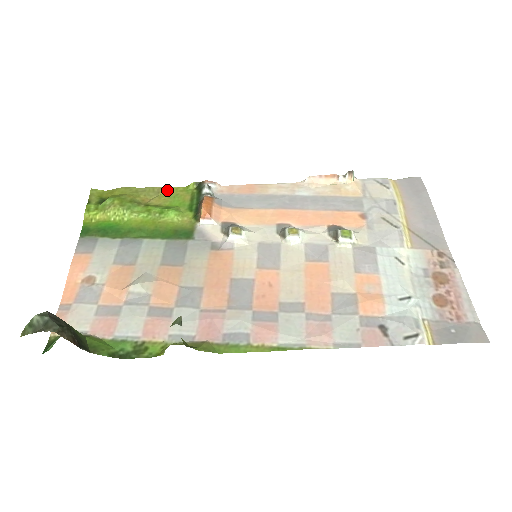
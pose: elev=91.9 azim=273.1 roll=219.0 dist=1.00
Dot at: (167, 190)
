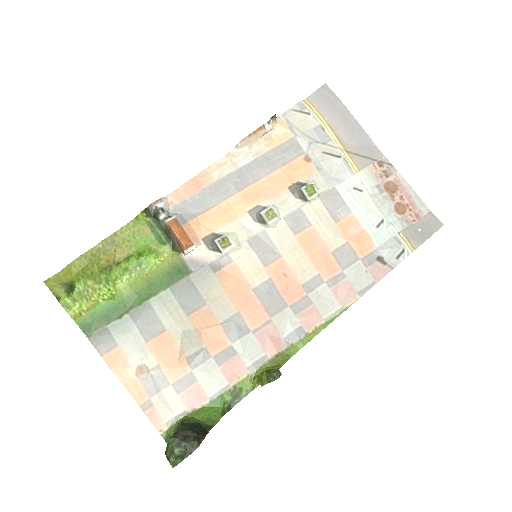
Dot at: (120, 234)
